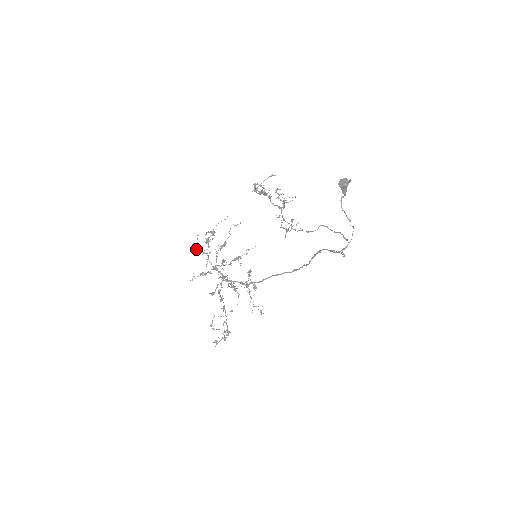
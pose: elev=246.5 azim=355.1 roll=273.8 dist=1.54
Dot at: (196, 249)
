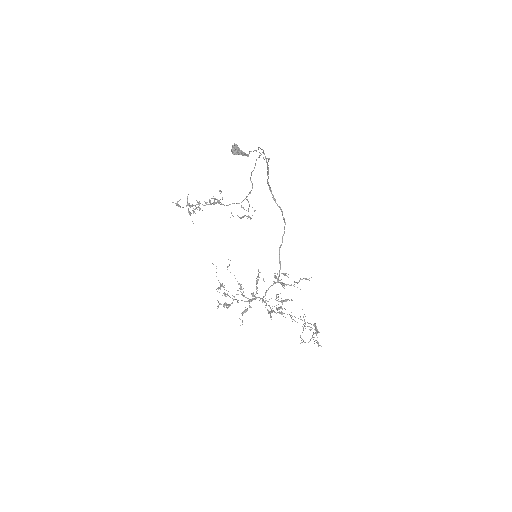
Dot at: (224, 307)
